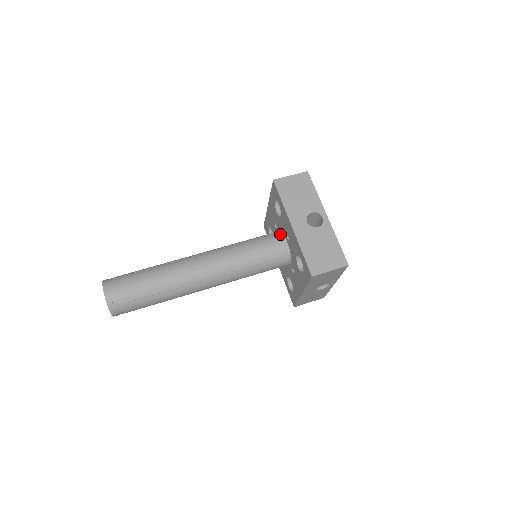
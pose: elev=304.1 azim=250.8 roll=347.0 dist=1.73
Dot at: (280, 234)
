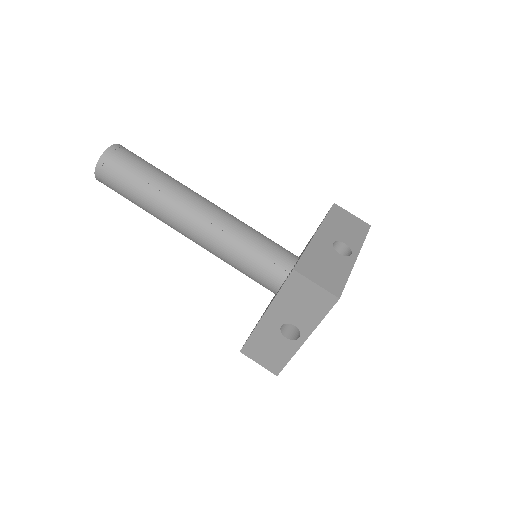
Dot at: (282, 277)
